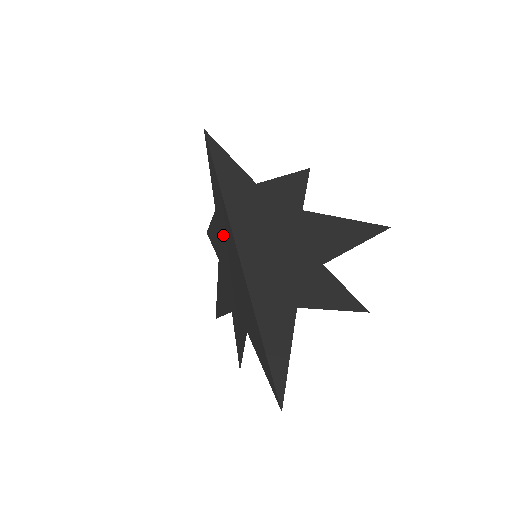
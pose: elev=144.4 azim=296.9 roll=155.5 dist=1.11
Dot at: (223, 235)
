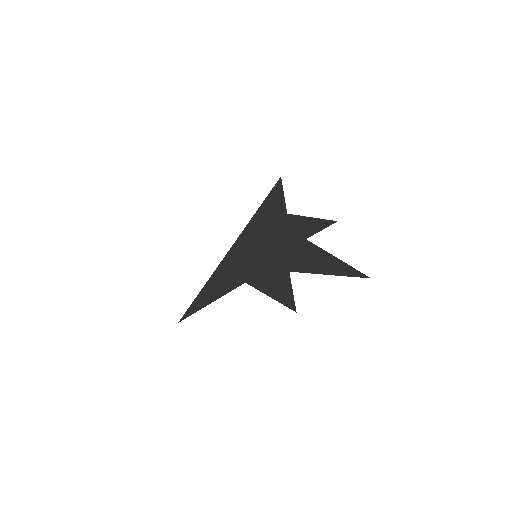
Dot at: occluded
